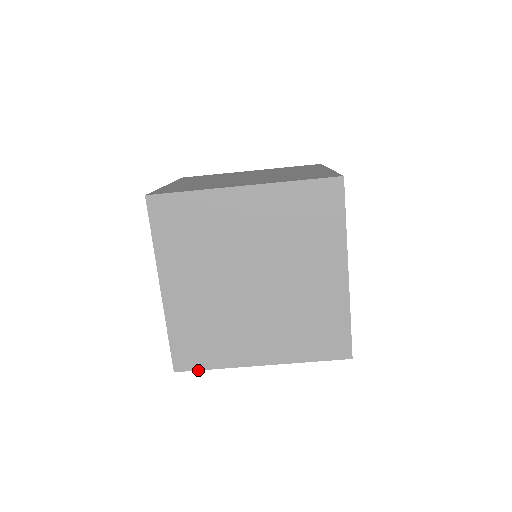
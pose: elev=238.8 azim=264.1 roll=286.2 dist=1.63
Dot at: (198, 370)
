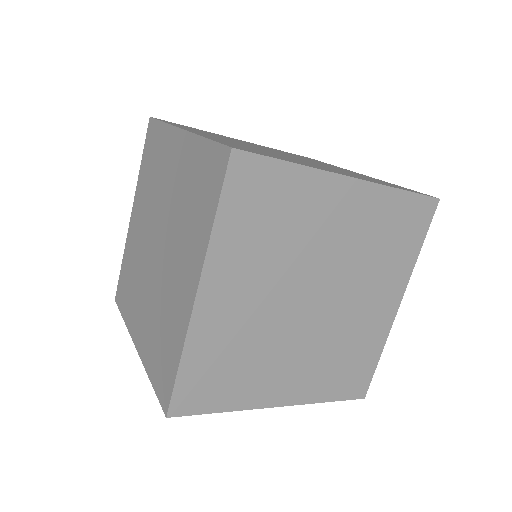
Dot at: occluded
